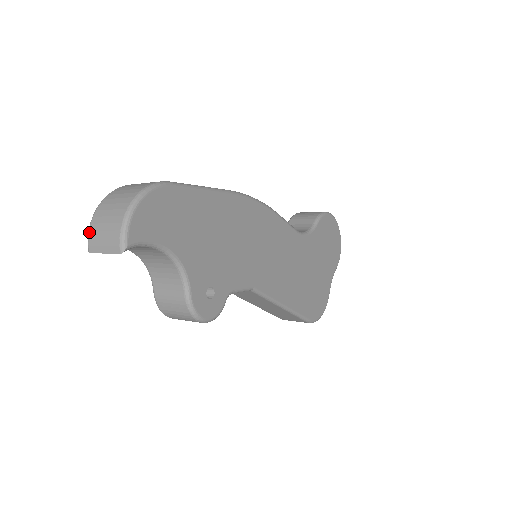
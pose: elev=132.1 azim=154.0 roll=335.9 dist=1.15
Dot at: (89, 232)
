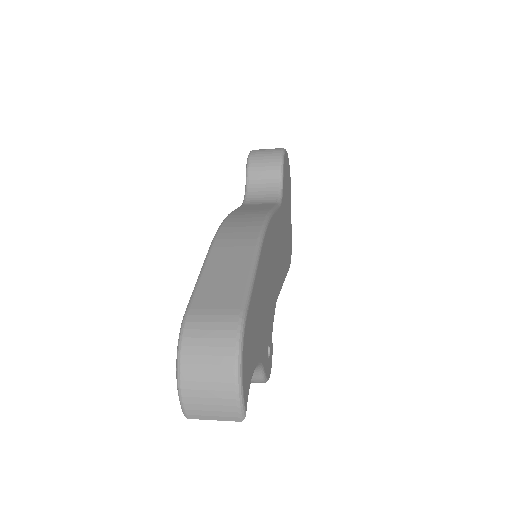
Dot at: (183, 405)
